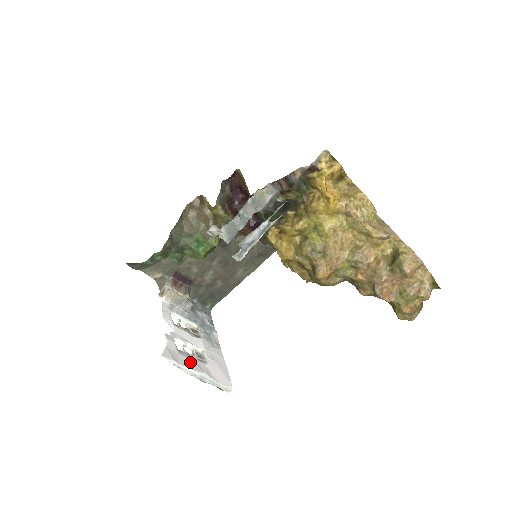
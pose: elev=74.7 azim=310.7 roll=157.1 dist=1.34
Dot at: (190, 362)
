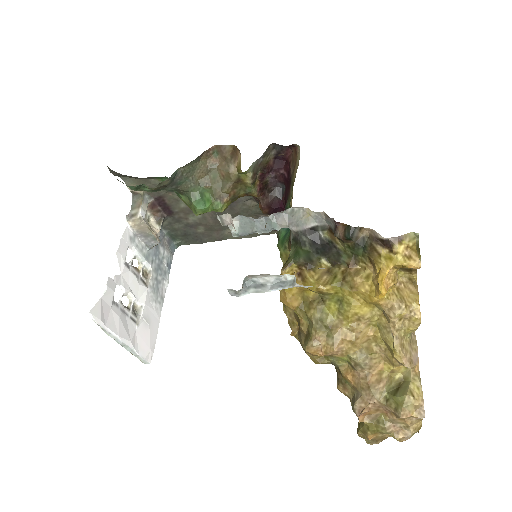
Dot at: (120, 323)
